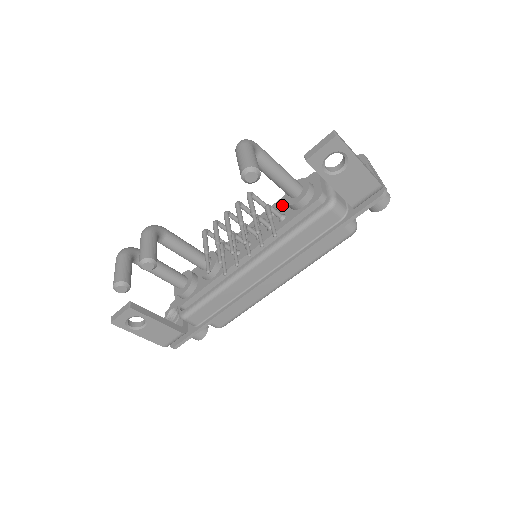
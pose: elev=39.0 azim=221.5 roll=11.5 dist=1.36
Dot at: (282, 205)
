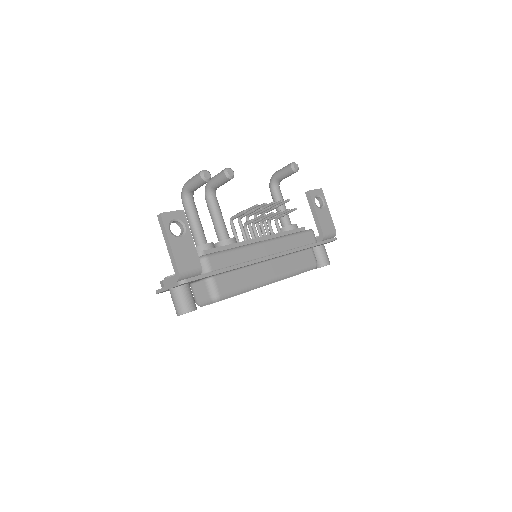
Dot at: occluded
